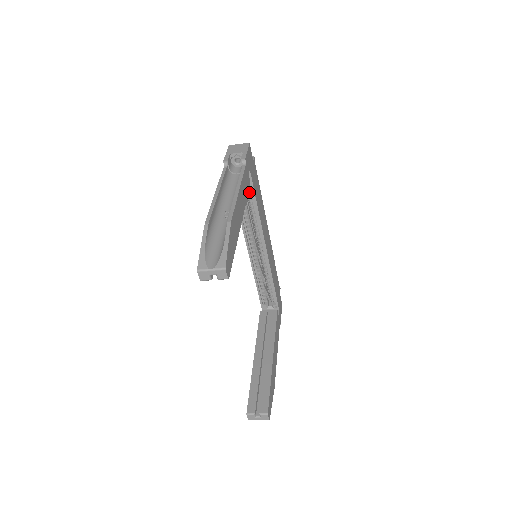
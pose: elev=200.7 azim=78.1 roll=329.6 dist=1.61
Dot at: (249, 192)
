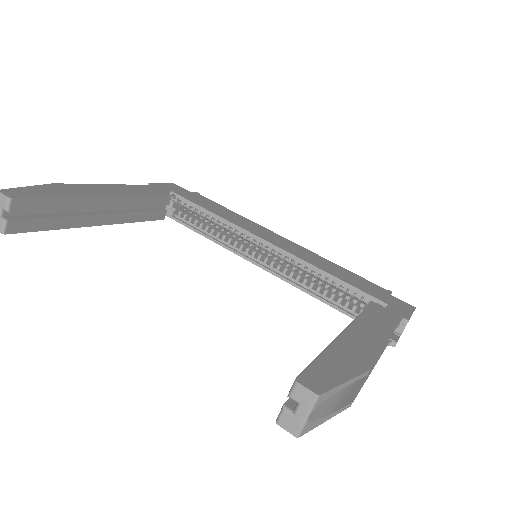
Dot at: (196, 211)
